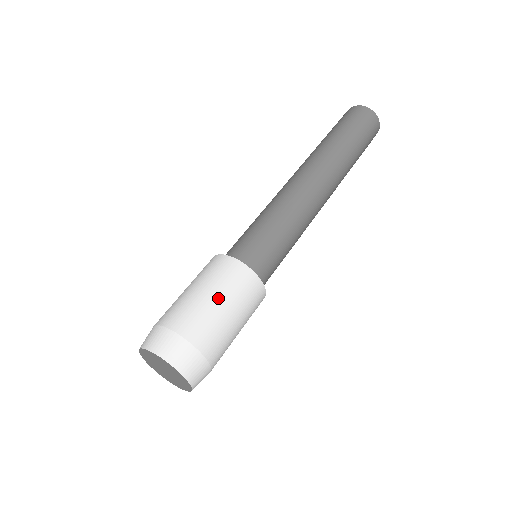
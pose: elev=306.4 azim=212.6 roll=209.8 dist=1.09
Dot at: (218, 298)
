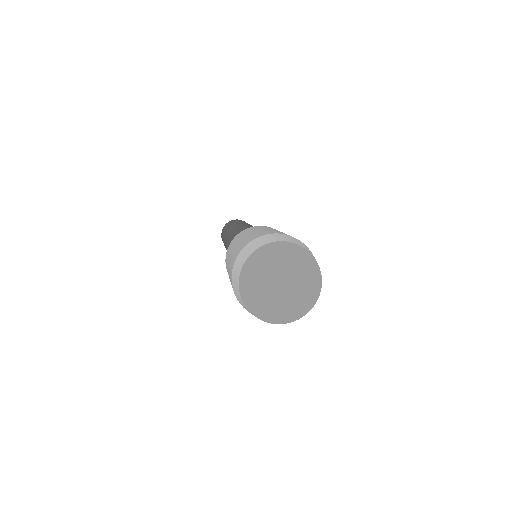
Dot at: occluded
